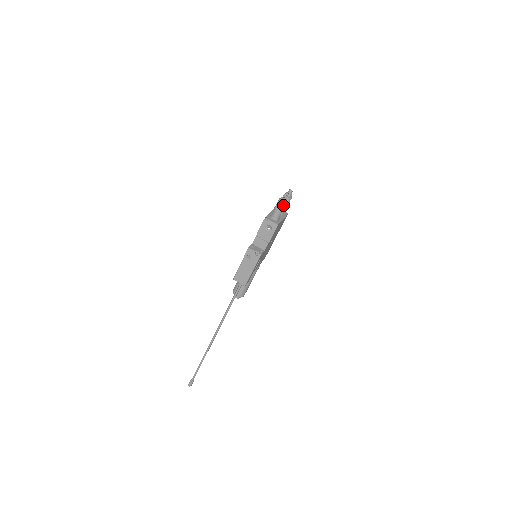
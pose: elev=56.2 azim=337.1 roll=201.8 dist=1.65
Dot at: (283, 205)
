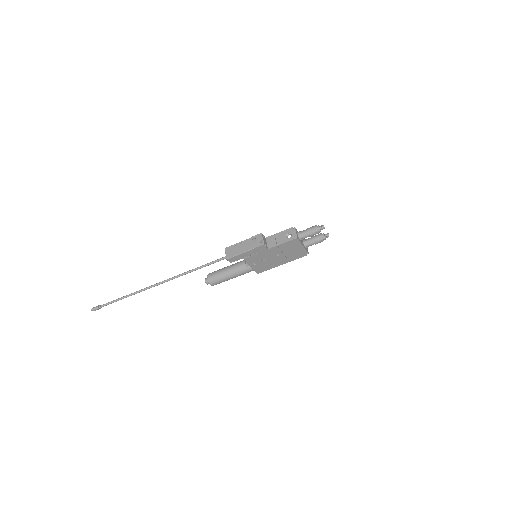
Dot at: (315, 230)
